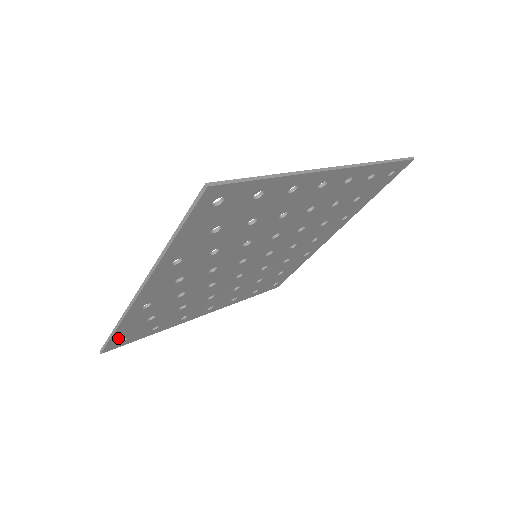
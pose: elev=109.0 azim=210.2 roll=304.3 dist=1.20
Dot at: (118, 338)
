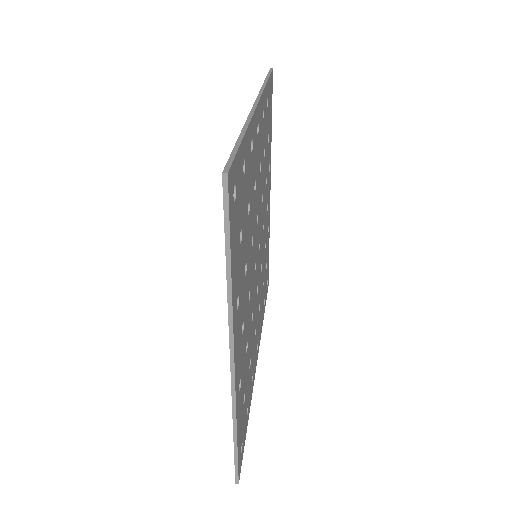
Dot at: (239, 450)
